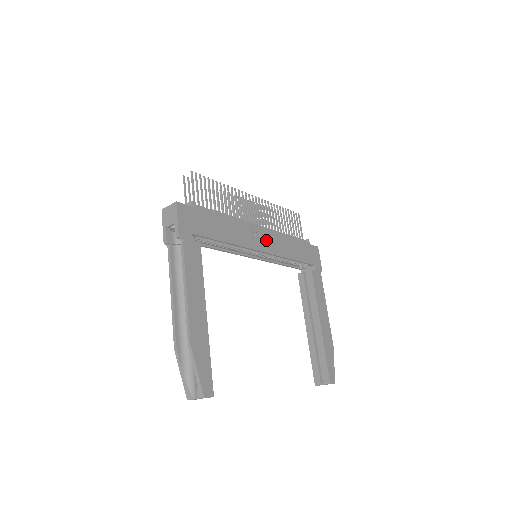
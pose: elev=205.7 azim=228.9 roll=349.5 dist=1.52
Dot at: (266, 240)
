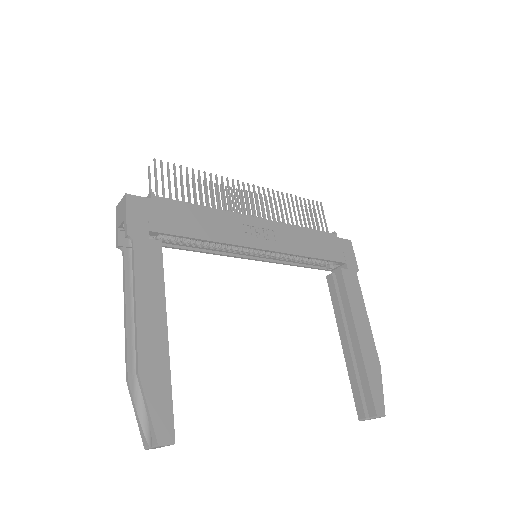
Dot at: (268, 235)
